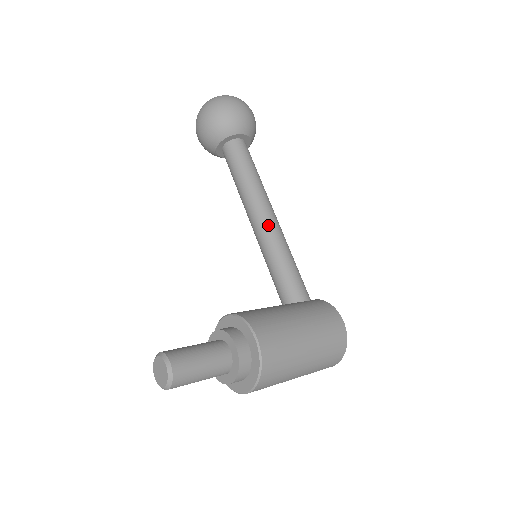
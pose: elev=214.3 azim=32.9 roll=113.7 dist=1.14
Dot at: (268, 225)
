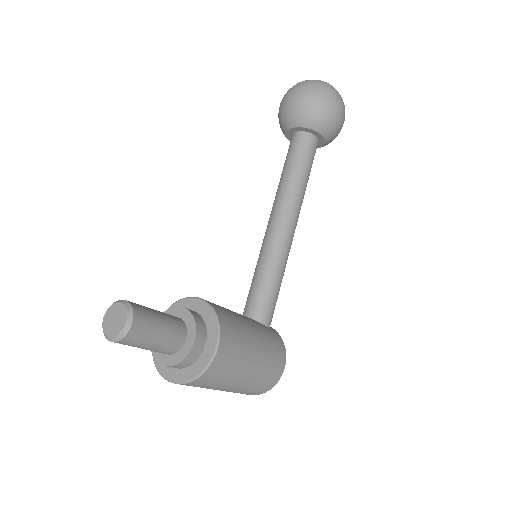
Dot at: (285, 236)
